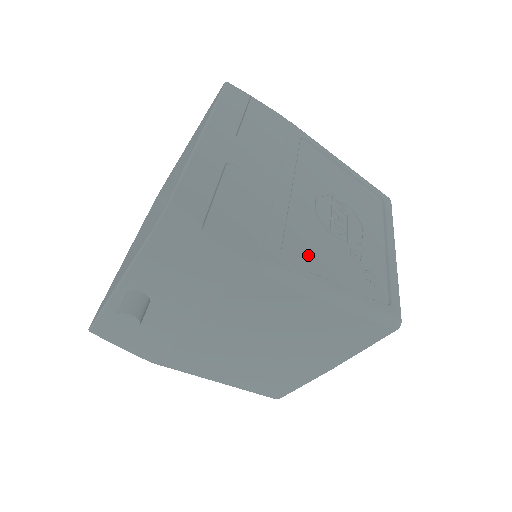
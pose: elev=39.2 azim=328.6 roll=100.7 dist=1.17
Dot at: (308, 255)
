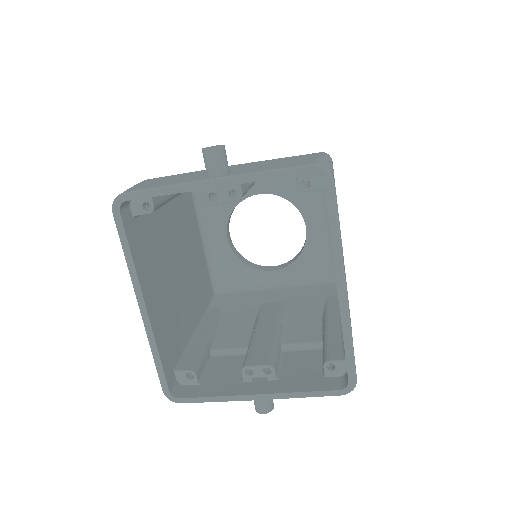
Dot at: occluded
